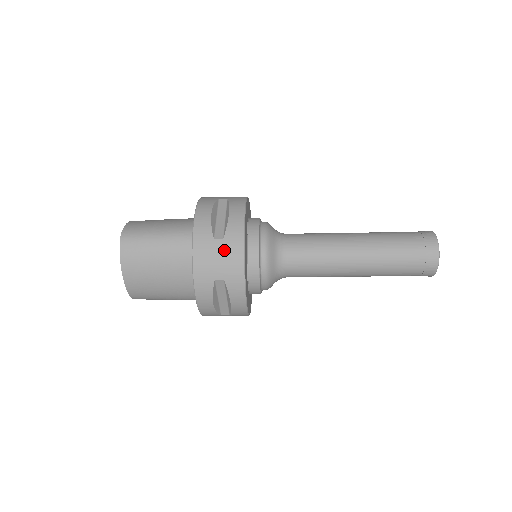
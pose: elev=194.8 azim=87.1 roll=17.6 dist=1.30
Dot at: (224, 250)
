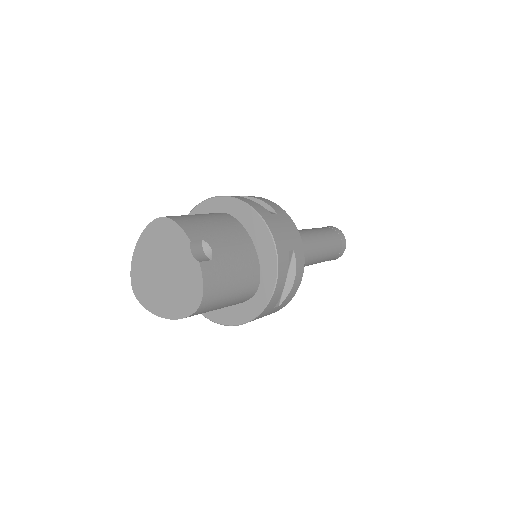
Dot at: (272, 312)
